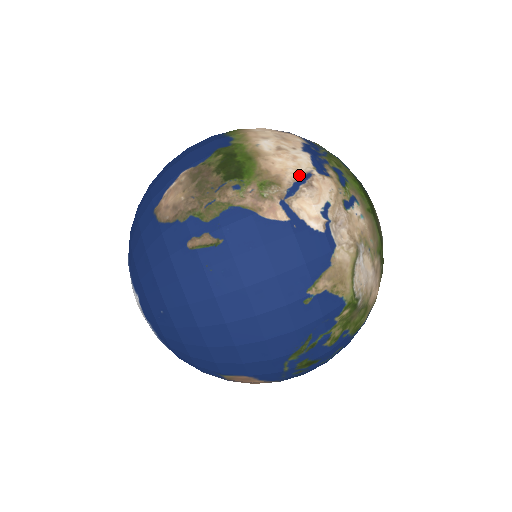
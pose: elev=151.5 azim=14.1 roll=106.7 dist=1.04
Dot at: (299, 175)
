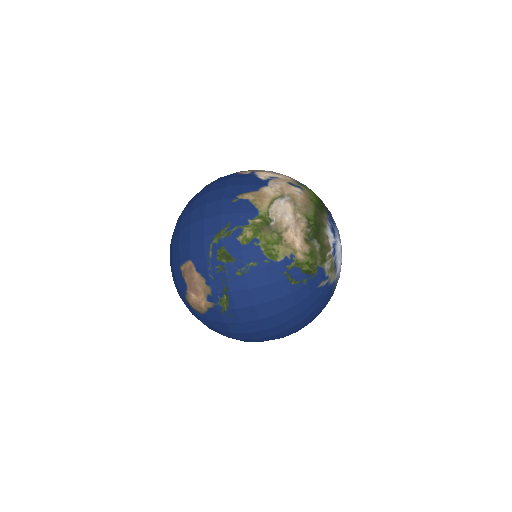
Dot at: occluded
